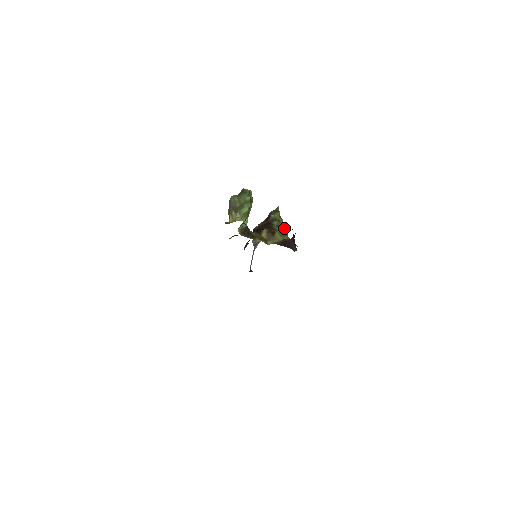
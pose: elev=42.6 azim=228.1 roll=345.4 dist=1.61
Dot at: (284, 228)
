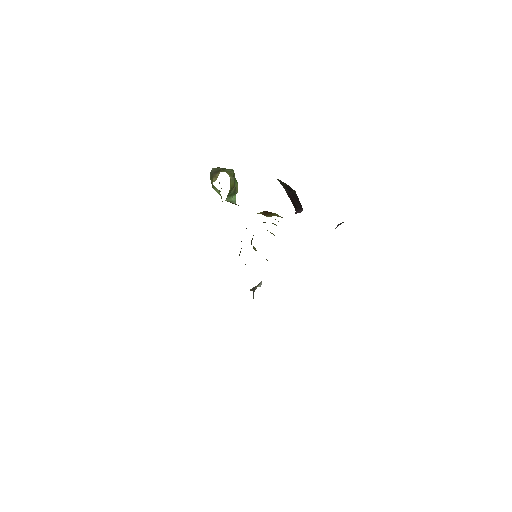
Dot at: occluded
